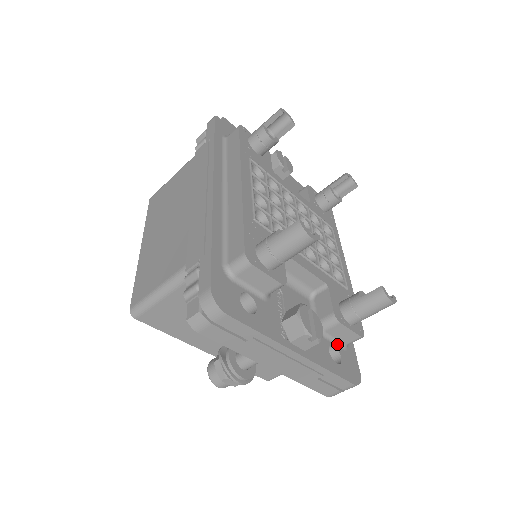
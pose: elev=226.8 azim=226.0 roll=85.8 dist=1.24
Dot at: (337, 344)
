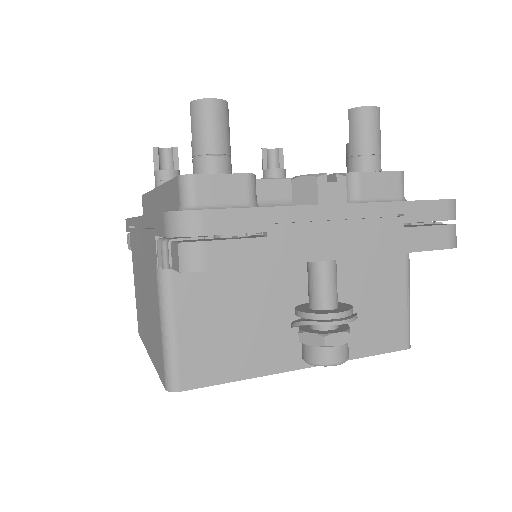
Dot at: occluded
